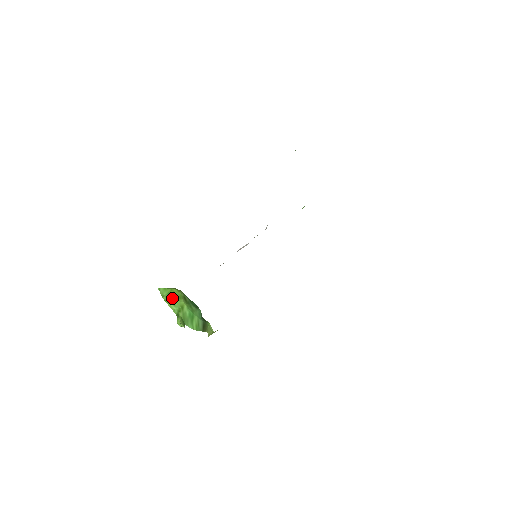
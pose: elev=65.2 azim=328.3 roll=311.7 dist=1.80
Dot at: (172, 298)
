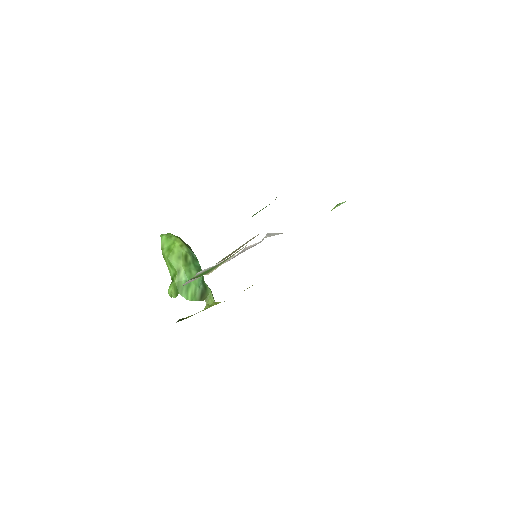
Dot at: (170, 257)
